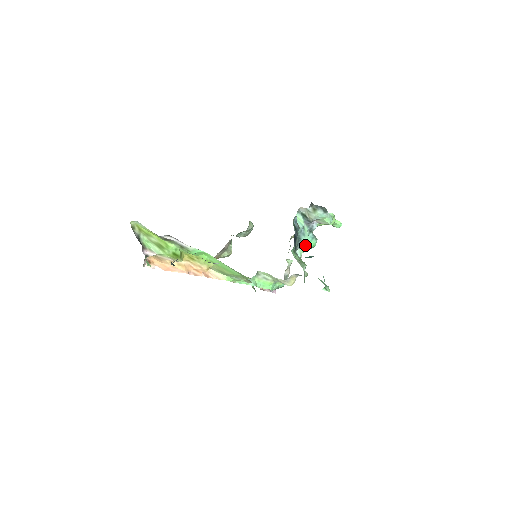
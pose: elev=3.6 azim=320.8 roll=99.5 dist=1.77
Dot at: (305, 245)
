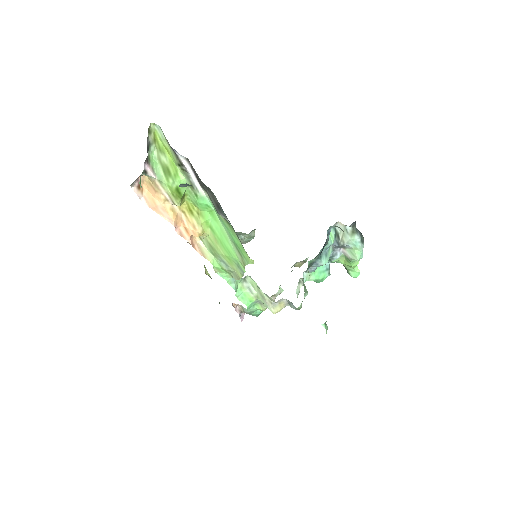
Dot at: (316, 272)
